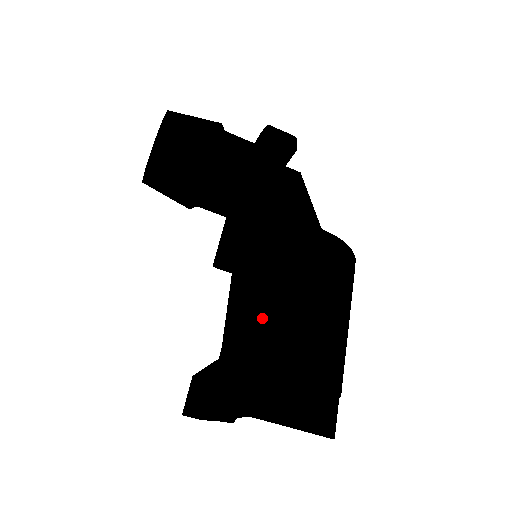
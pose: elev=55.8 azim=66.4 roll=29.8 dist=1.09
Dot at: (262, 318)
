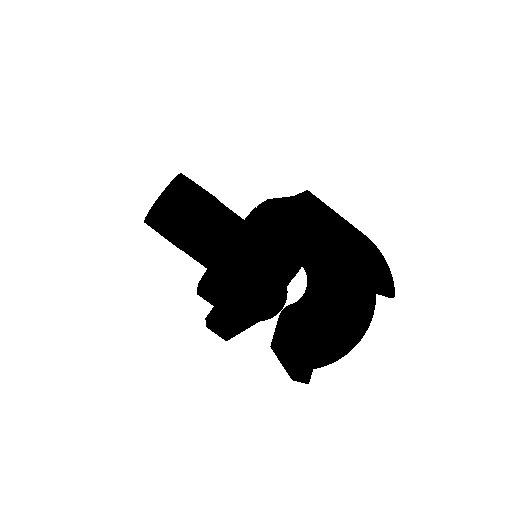
Dot at: occluded
